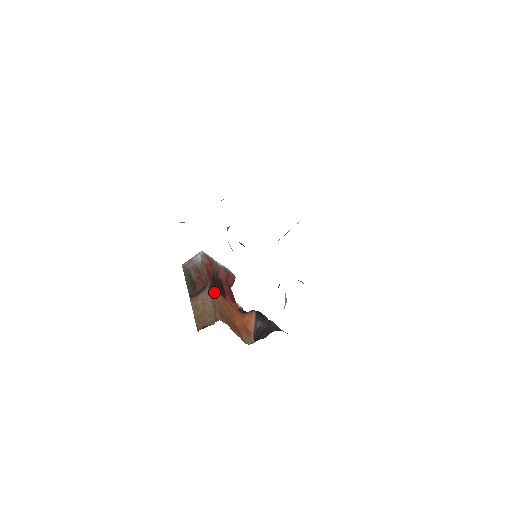
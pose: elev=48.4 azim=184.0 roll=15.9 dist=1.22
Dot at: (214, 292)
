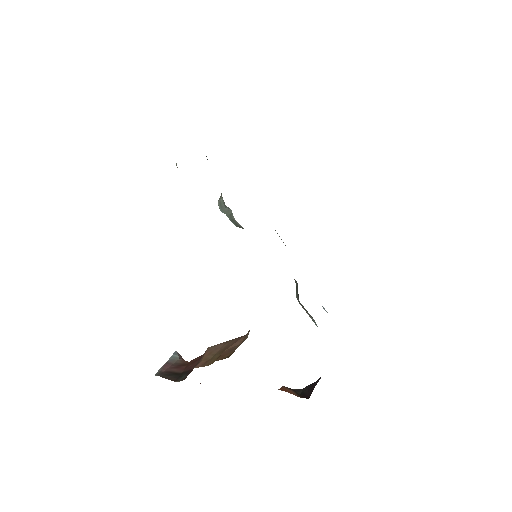
Dot at: occluded
